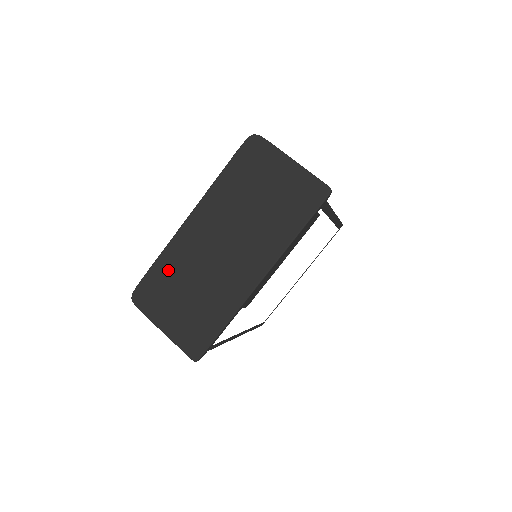
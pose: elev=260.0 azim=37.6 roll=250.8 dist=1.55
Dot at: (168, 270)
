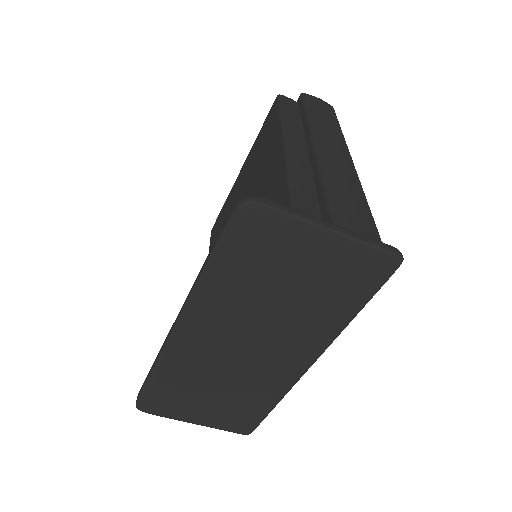
Dot at: (174, 380)
